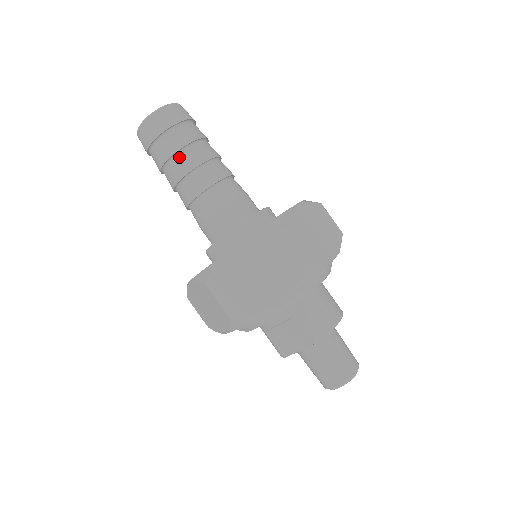
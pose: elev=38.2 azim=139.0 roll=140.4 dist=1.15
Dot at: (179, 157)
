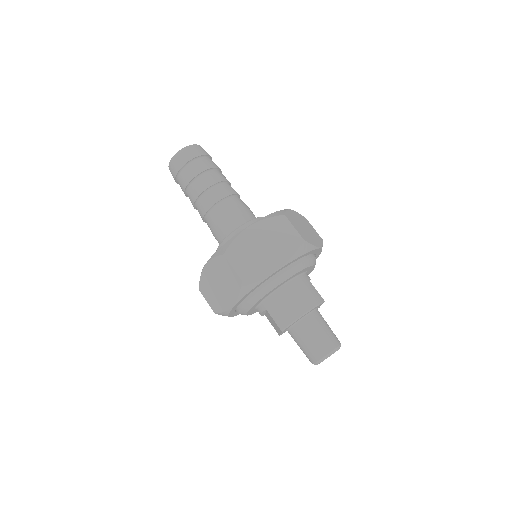
Dot at: (188, 191)
